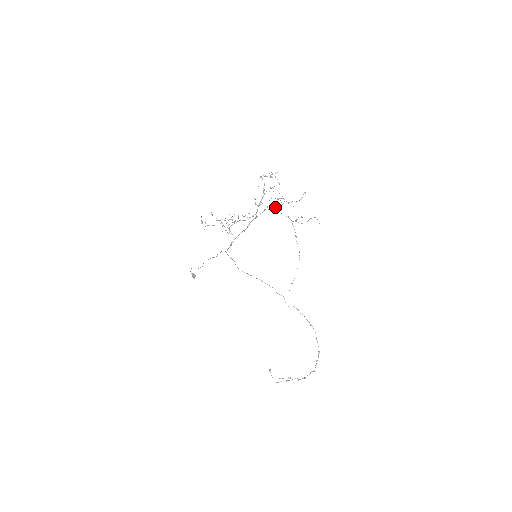
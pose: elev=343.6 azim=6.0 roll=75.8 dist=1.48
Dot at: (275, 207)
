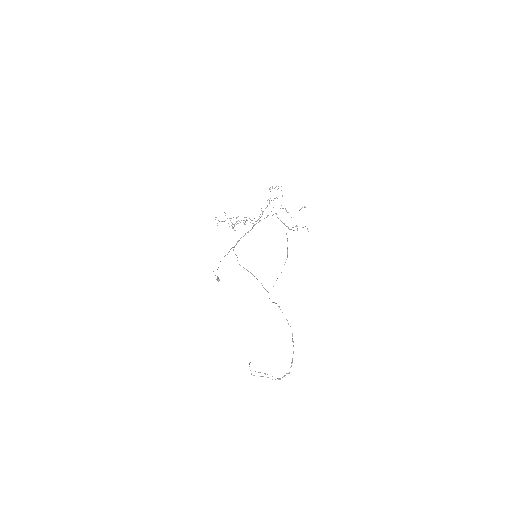
Dot at: occluded
